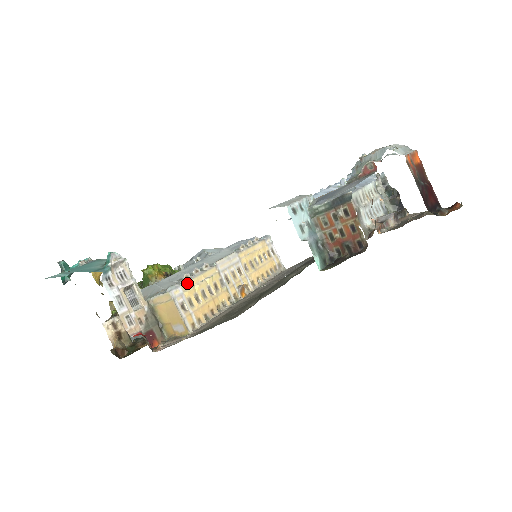
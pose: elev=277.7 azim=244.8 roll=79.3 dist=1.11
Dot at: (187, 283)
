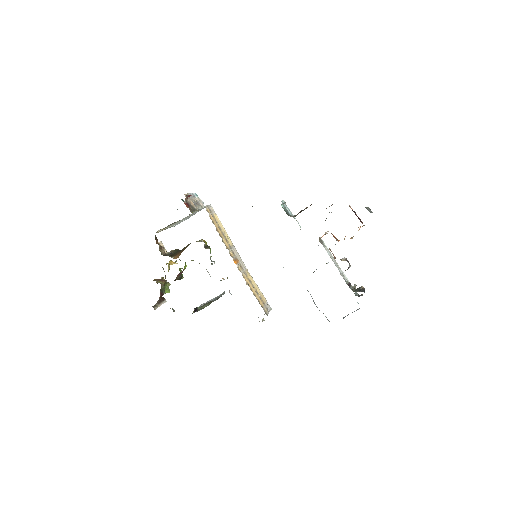
Dot at: (218, 218)
